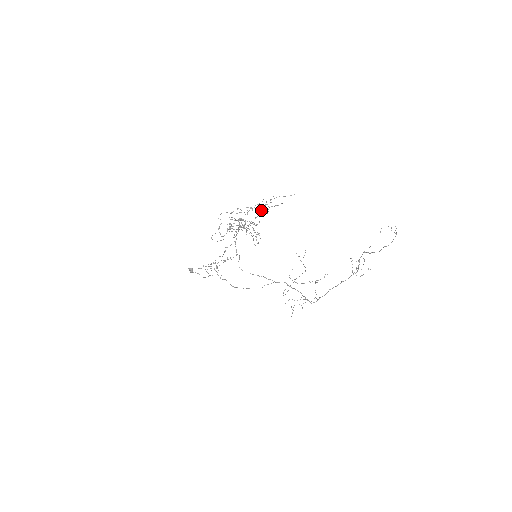
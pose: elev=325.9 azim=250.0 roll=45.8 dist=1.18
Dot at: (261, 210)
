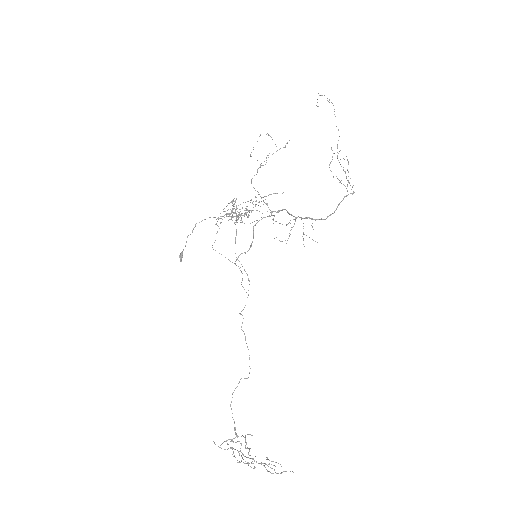
Dot at: (255, 206)
